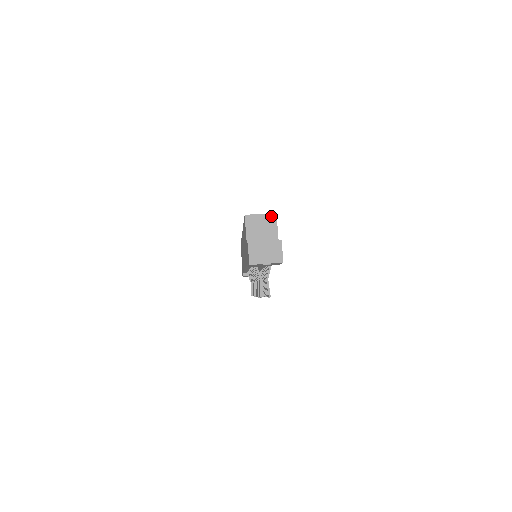
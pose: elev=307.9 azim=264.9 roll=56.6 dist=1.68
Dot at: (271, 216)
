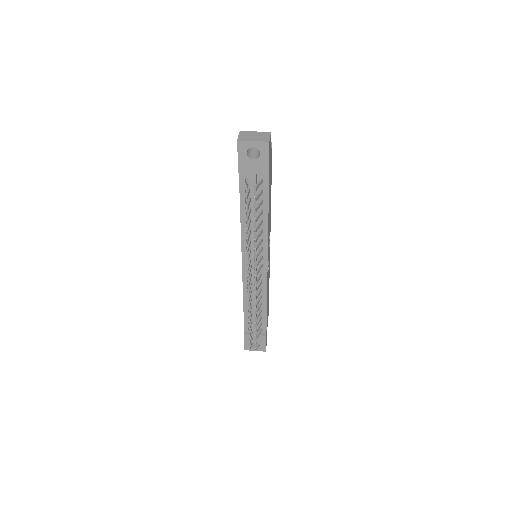
Dot at: occluded
